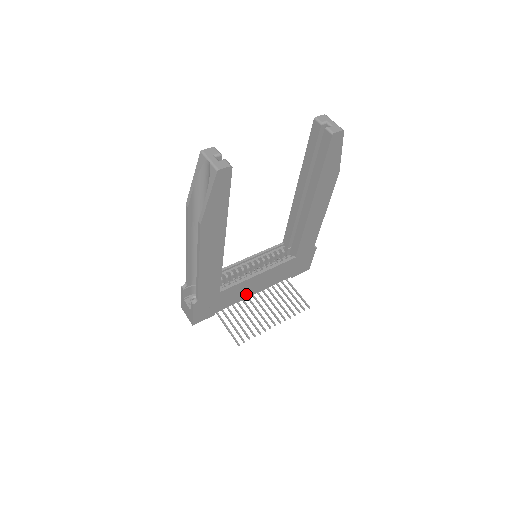
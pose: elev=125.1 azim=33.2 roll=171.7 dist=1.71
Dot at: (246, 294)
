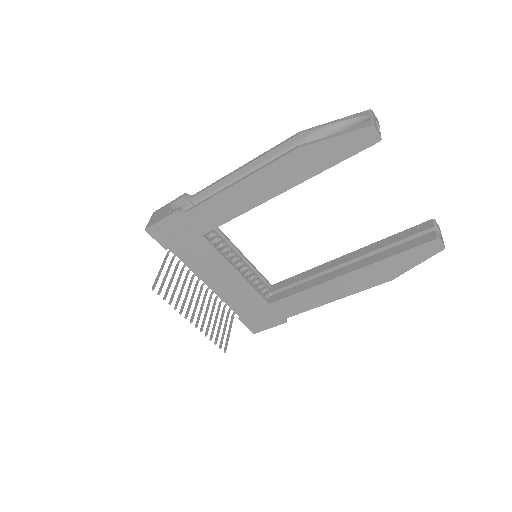
Dot at: (205, 273)
